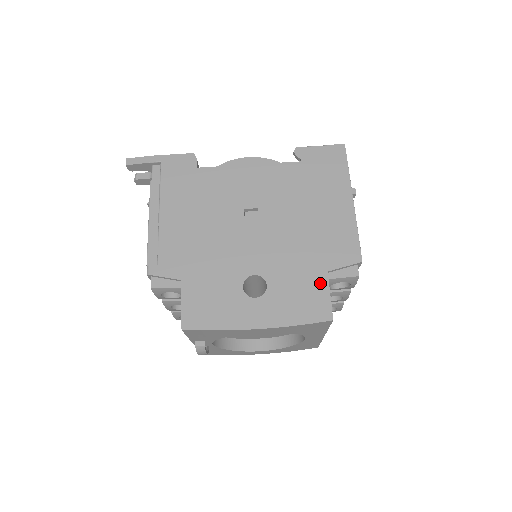
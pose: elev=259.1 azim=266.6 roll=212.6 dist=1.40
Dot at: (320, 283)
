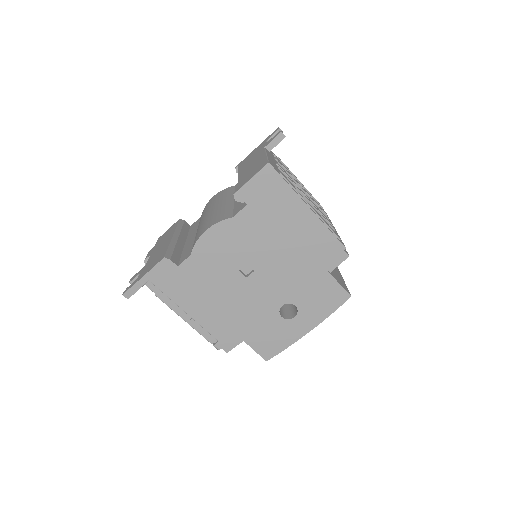
Dot at: (328, 281)
